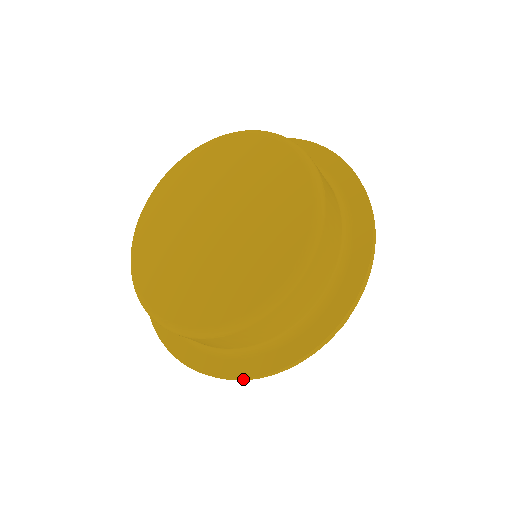
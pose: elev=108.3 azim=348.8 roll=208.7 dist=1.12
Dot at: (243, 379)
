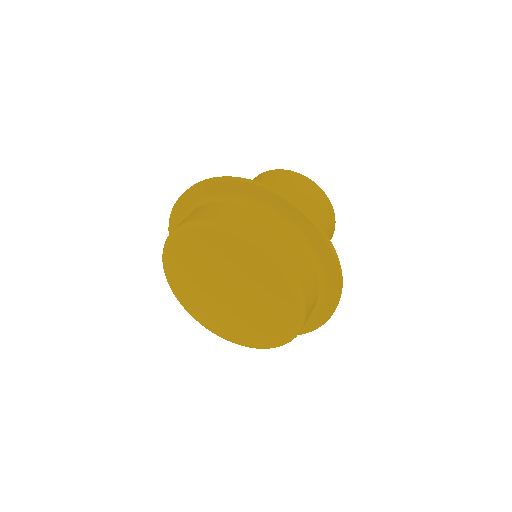
Dot at: occluded
